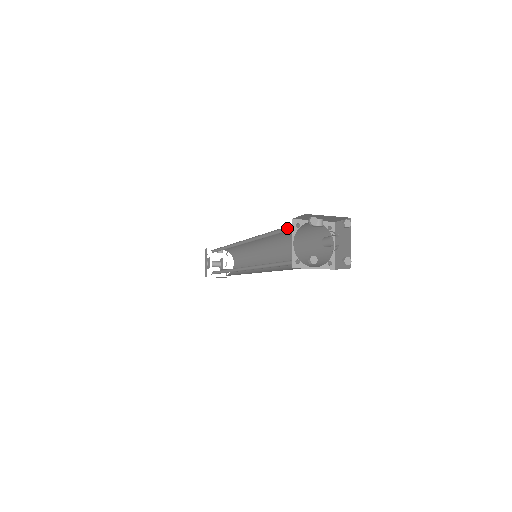
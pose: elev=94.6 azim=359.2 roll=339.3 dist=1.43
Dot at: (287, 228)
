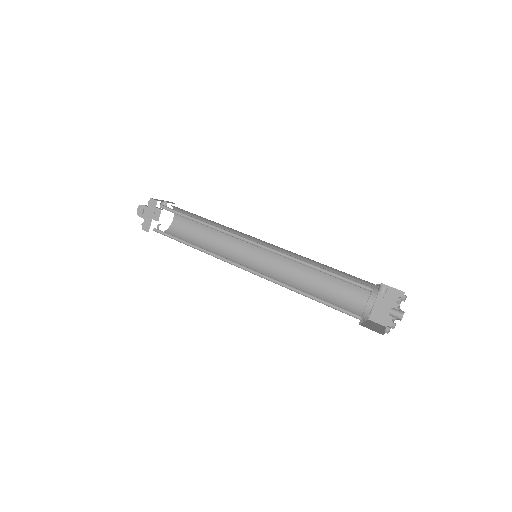
Dot at: (350, 279)
